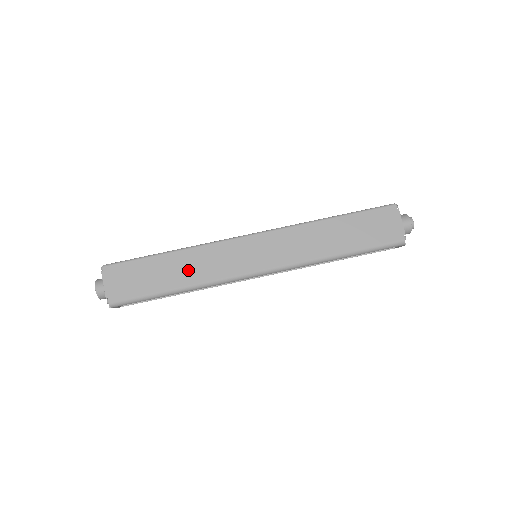
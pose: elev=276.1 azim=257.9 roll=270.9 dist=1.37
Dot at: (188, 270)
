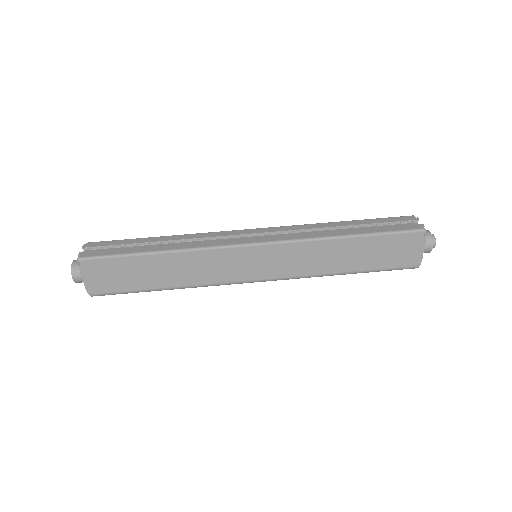
Dot at: (179, 273)
